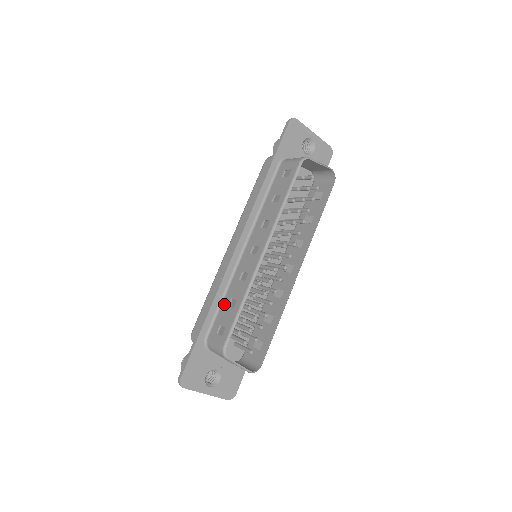
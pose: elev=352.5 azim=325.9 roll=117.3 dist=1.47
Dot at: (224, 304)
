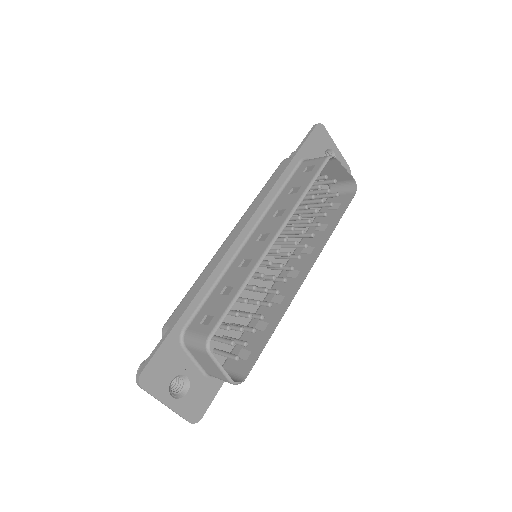
Dot at: (215, 292)
